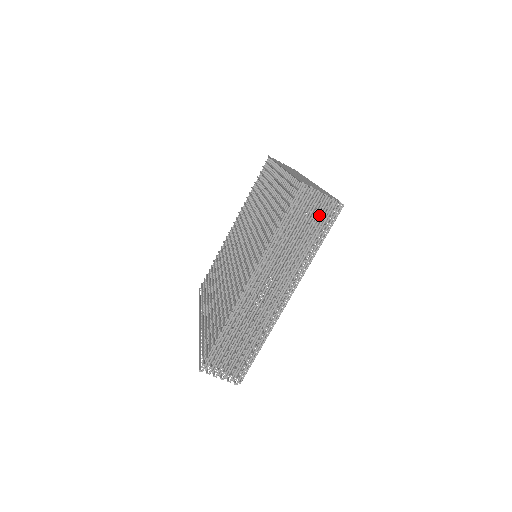
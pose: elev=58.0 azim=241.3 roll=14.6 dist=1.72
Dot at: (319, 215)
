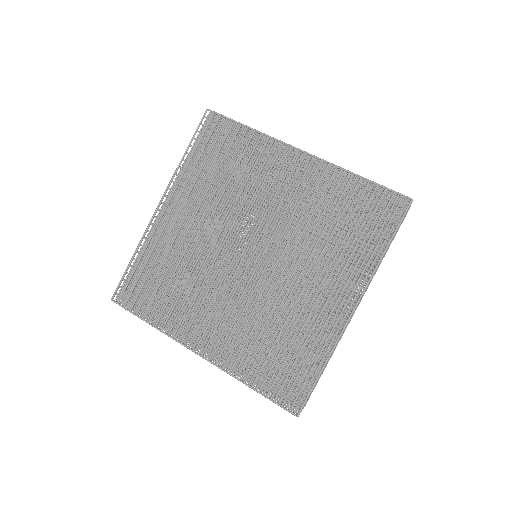
Dot at: occluded
